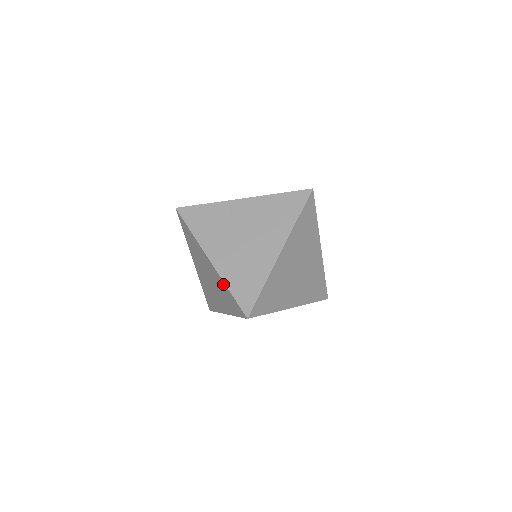
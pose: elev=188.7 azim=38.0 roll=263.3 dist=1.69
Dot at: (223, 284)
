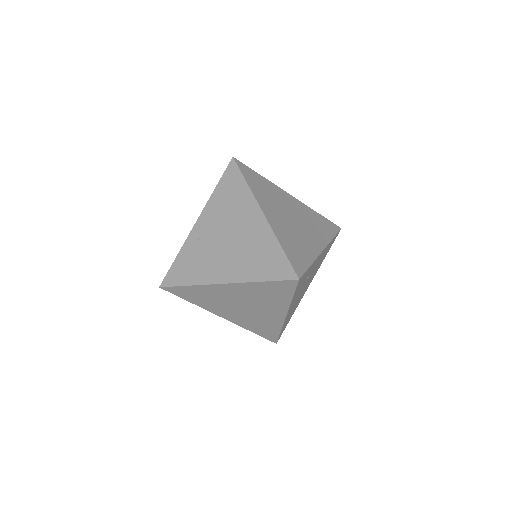
Dot at: (253, 285)
